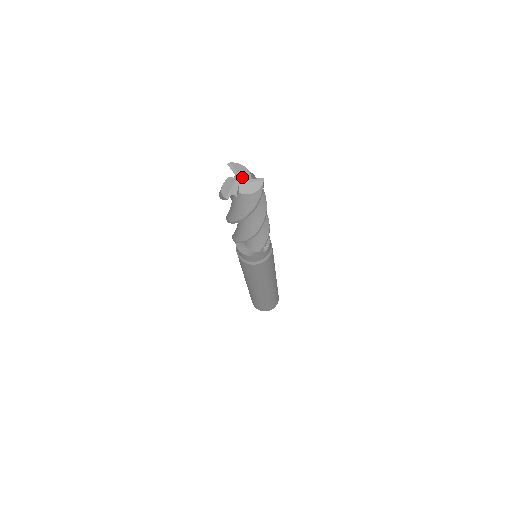
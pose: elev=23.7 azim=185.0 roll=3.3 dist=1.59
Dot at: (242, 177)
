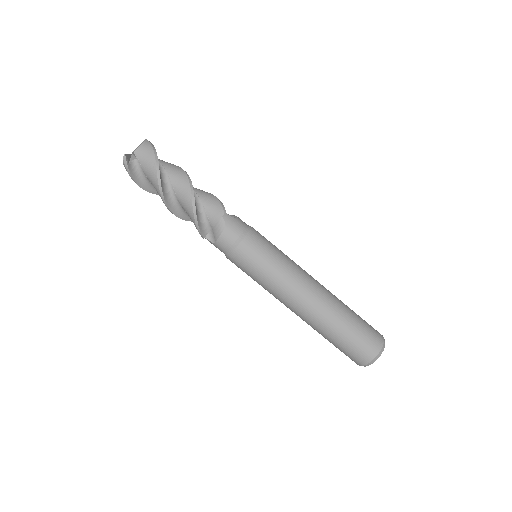
Dot at: occluded
